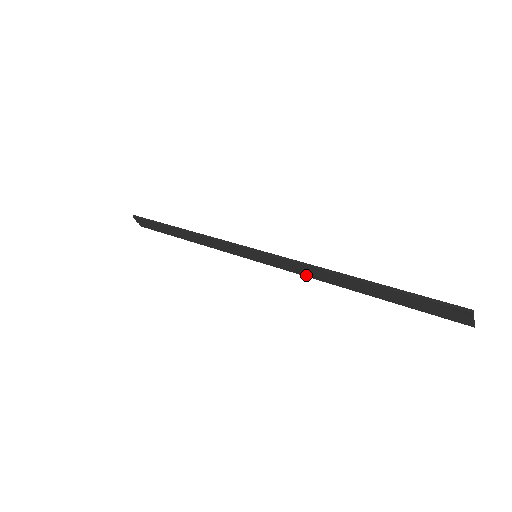
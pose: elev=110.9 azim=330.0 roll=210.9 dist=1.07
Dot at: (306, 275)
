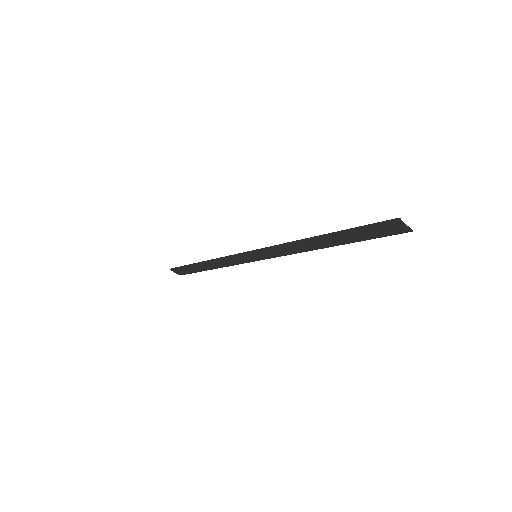
Dot at: (293, 253)
